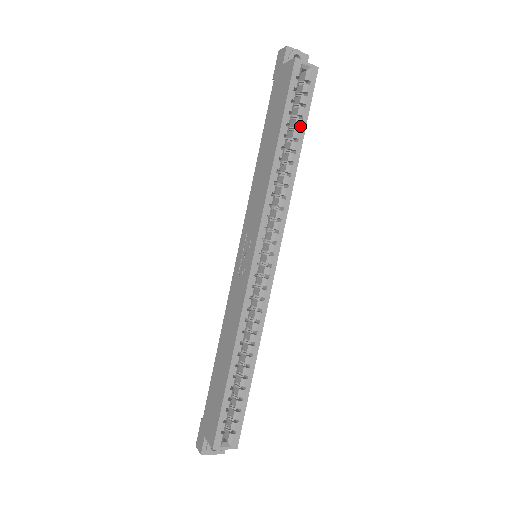
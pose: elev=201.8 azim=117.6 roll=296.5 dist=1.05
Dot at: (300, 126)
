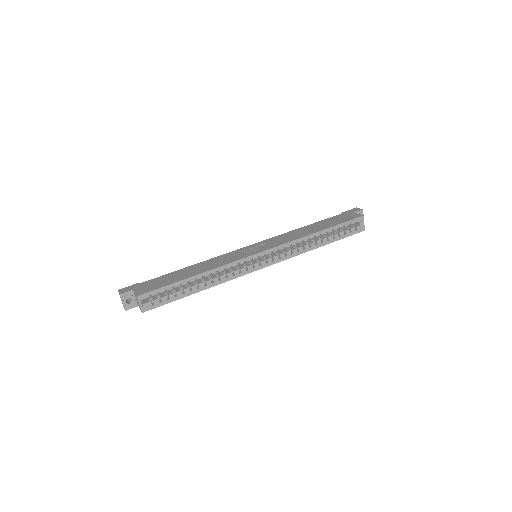
Dot at: (335, 238)
